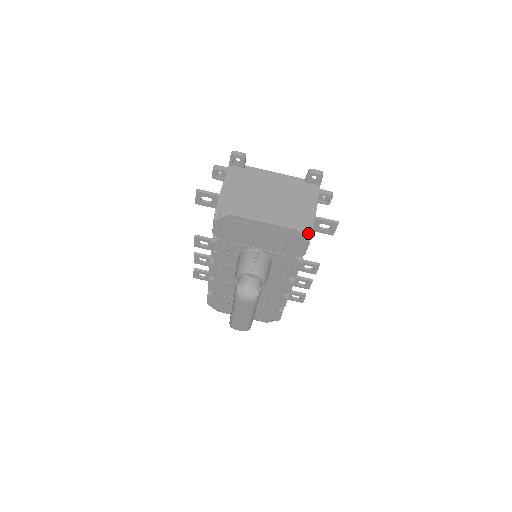
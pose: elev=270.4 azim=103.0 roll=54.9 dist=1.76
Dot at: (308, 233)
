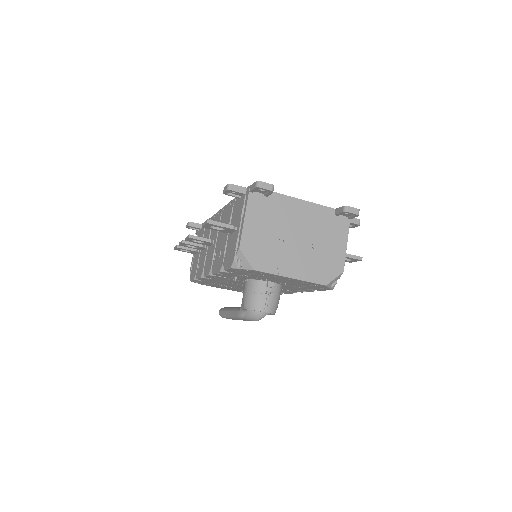
Dot at: occluded
